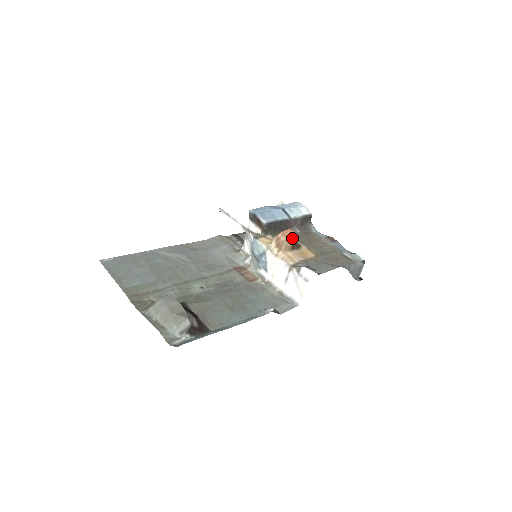
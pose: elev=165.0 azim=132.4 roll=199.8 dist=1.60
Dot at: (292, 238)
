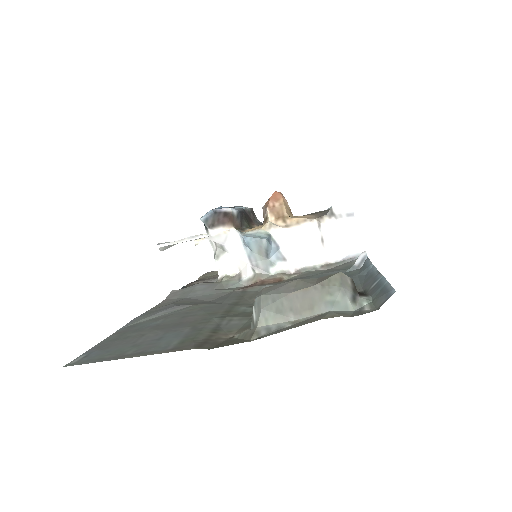
Dot at: (285, 199)
